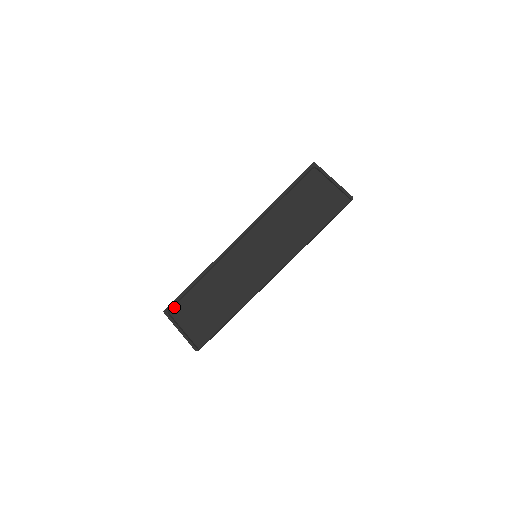
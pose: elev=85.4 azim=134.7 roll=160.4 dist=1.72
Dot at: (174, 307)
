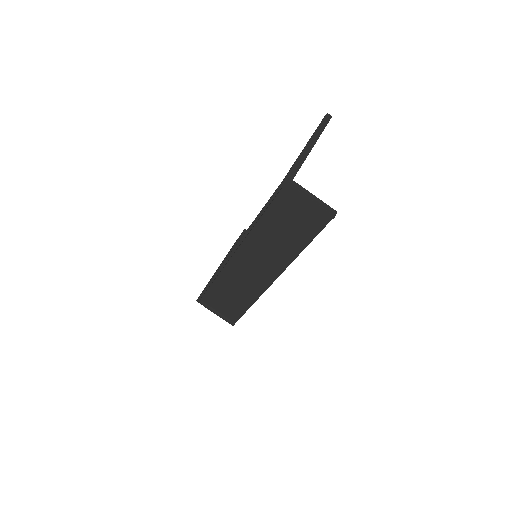
Dot at: (203, 297)
